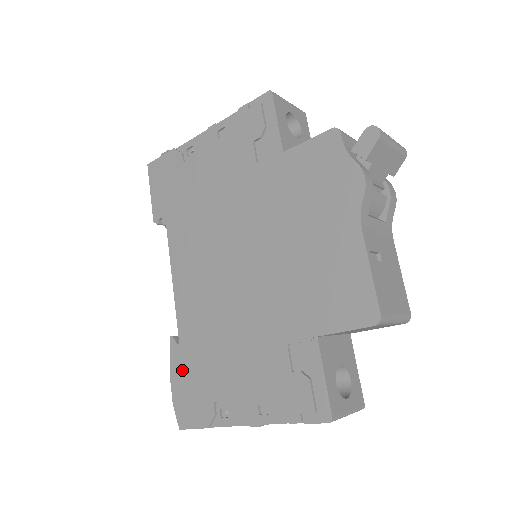
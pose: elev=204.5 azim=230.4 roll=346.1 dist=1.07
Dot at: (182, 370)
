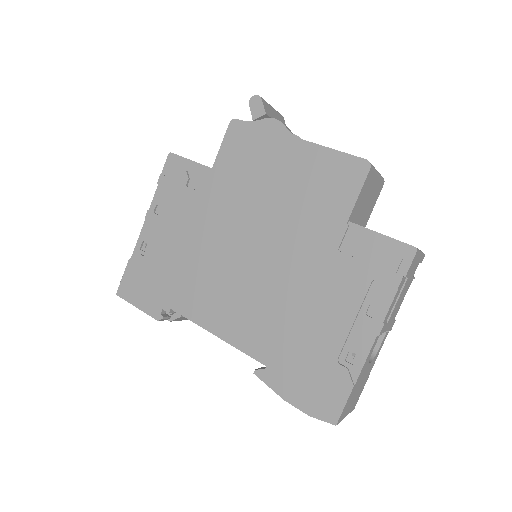
Dot at: (289, 380)
